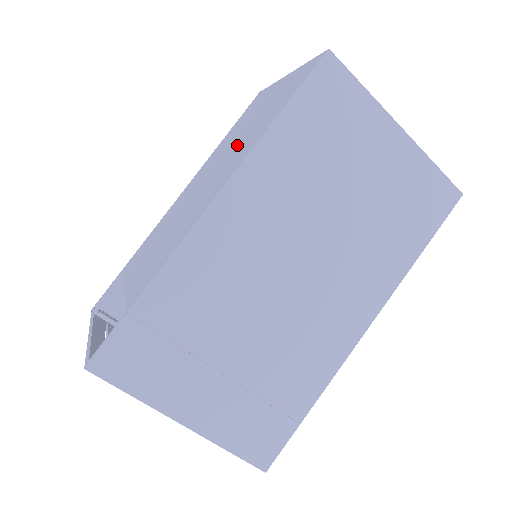
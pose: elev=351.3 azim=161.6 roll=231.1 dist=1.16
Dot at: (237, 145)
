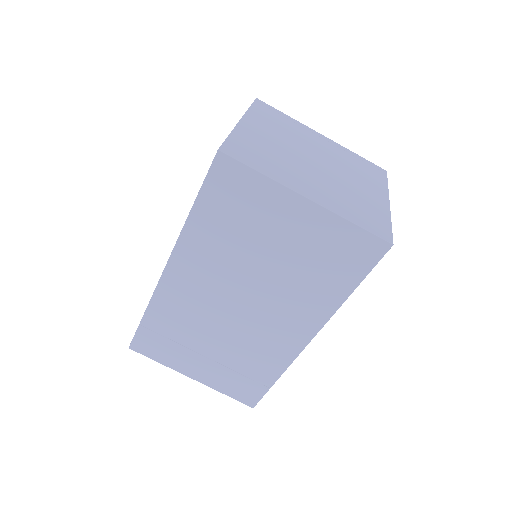
Dot at: occluded
